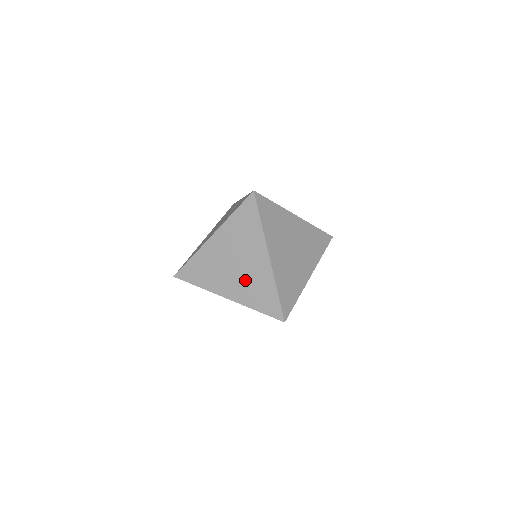
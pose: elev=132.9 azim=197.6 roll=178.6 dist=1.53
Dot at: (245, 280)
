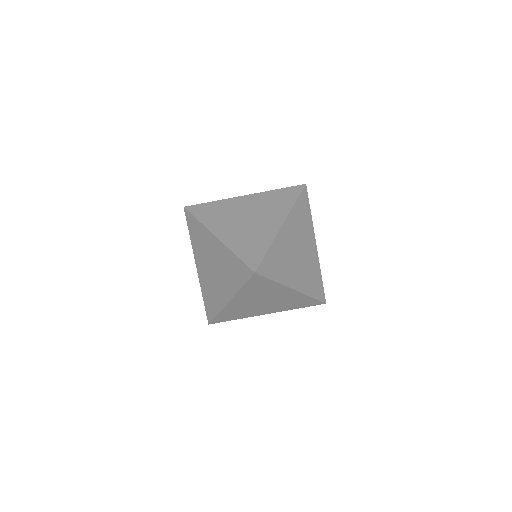
Dot at: (223, 273)
